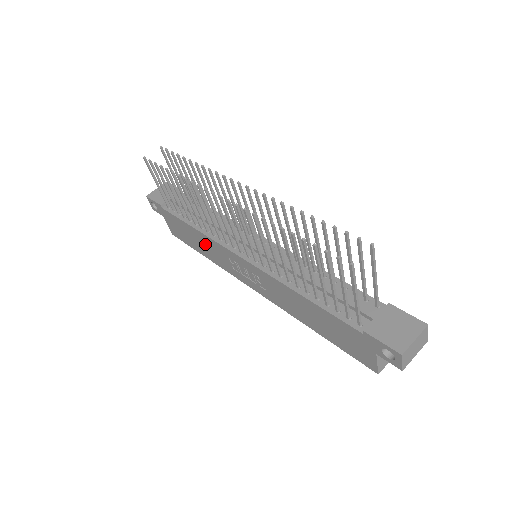
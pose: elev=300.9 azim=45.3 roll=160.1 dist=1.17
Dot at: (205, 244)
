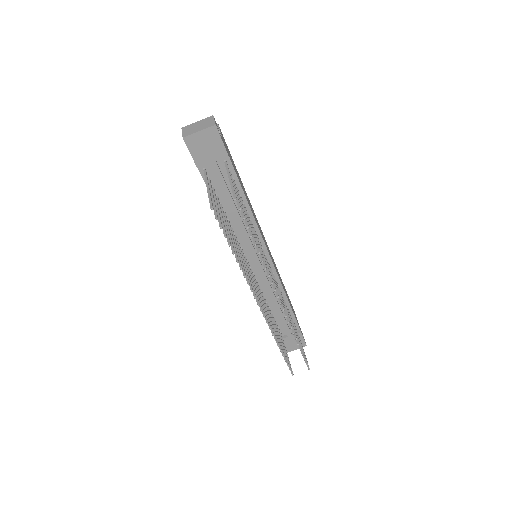
Dot at: occluded
